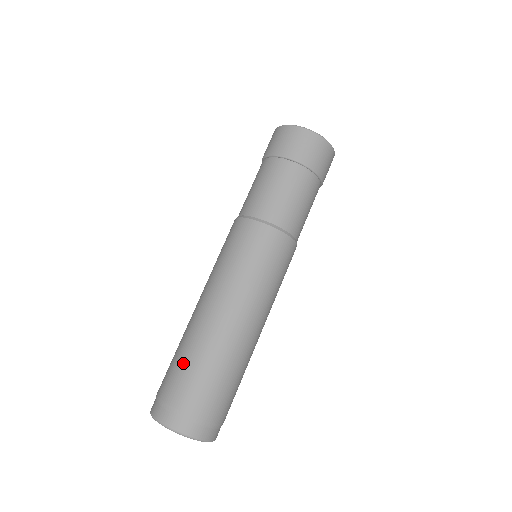
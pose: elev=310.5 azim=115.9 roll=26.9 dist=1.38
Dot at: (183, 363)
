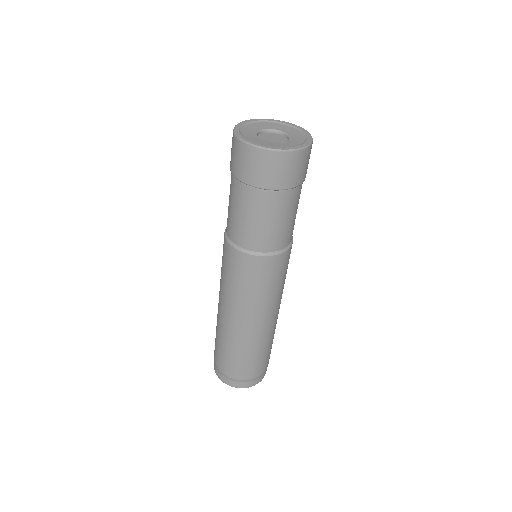
Dot at: (222, 351)
